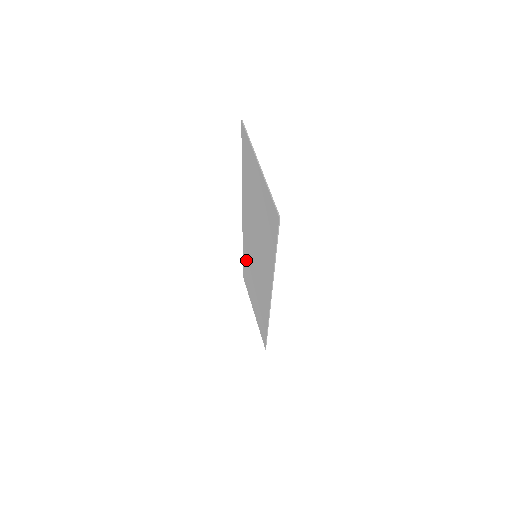
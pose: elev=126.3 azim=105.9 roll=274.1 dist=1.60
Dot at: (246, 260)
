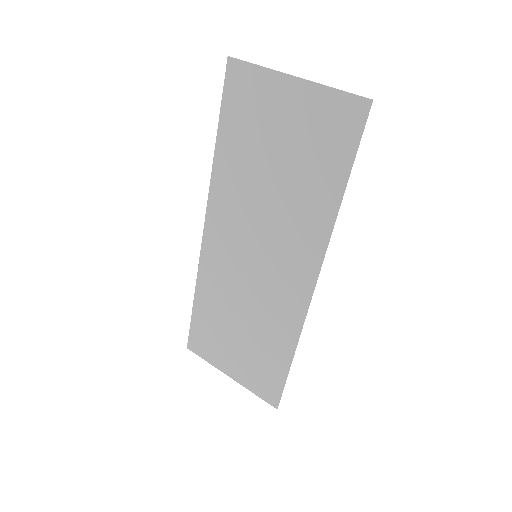
Dot at: (209, 300)
